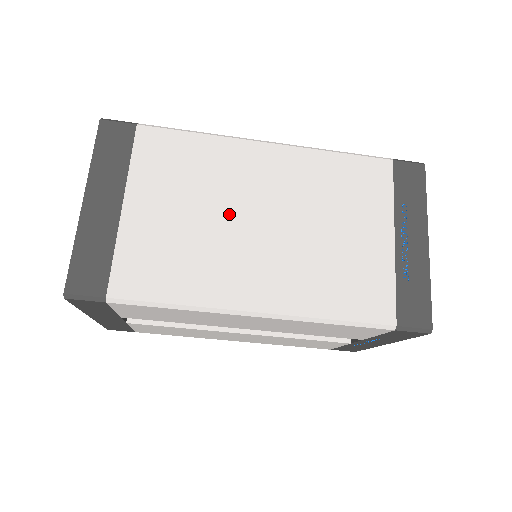
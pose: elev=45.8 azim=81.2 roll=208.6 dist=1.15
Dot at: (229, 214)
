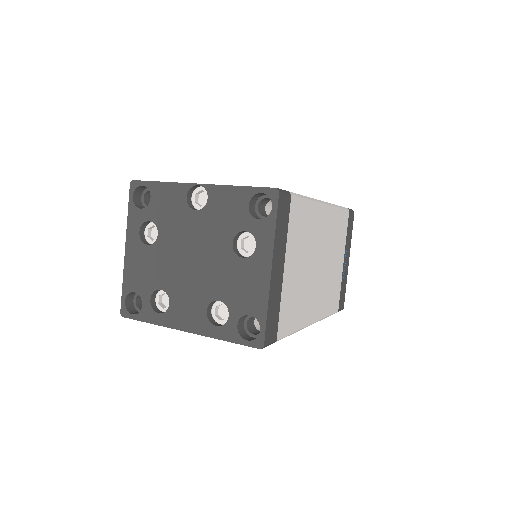
Dot at: (312, 262)
